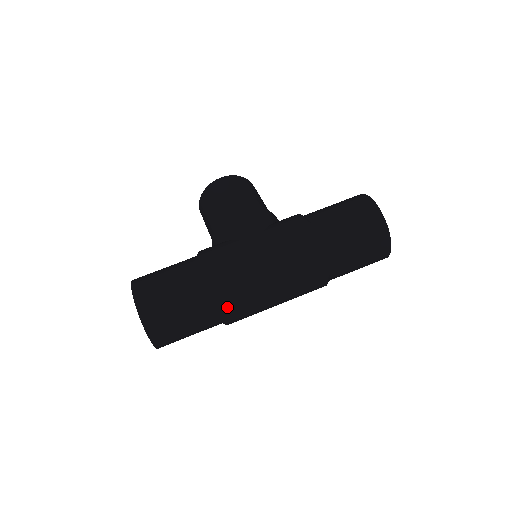
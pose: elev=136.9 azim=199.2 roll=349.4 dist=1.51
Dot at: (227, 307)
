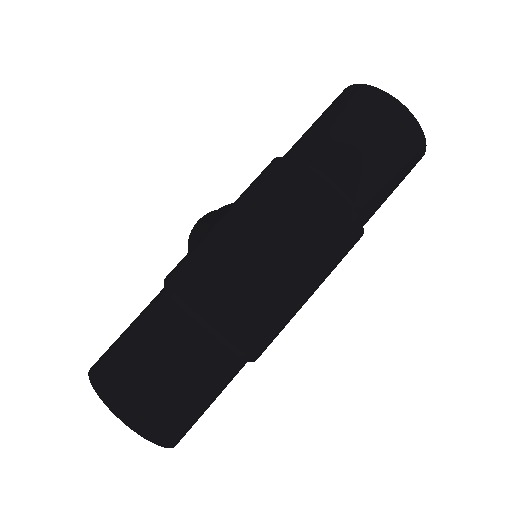
Dot at: (215, 314)
